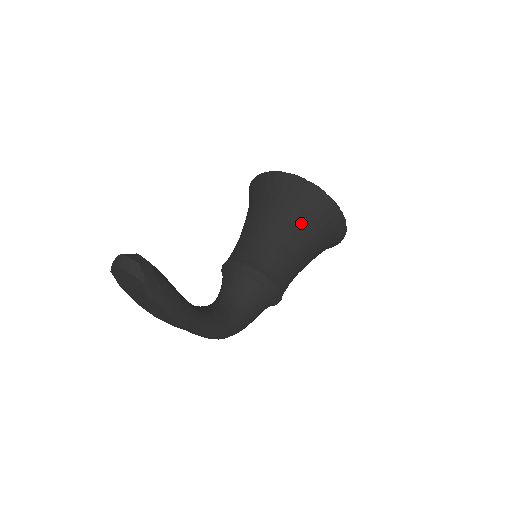
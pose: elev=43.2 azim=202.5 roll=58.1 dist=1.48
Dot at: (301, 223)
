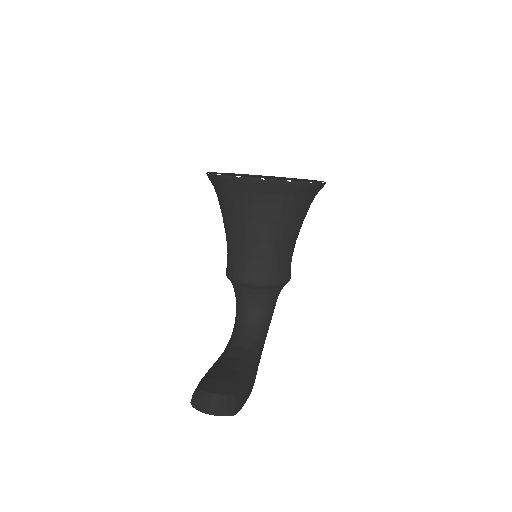
Dot at: (292, 218)
